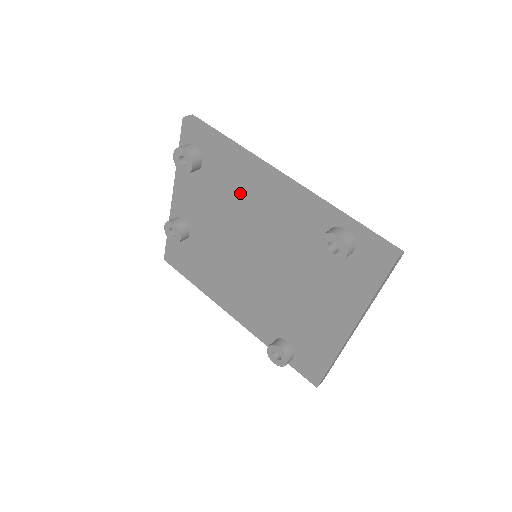
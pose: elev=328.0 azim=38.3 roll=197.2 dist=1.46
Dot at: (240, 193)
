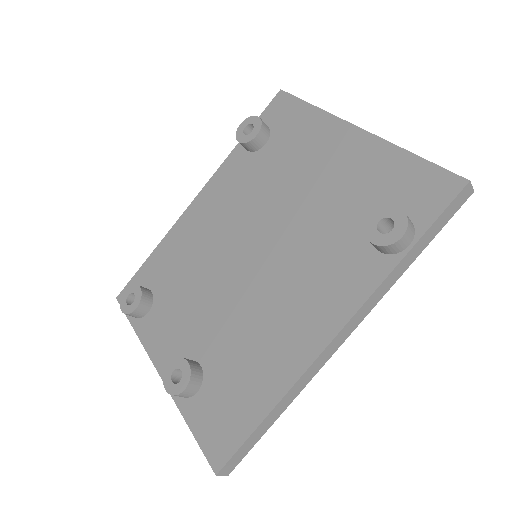
Dot at: (189, 247)
